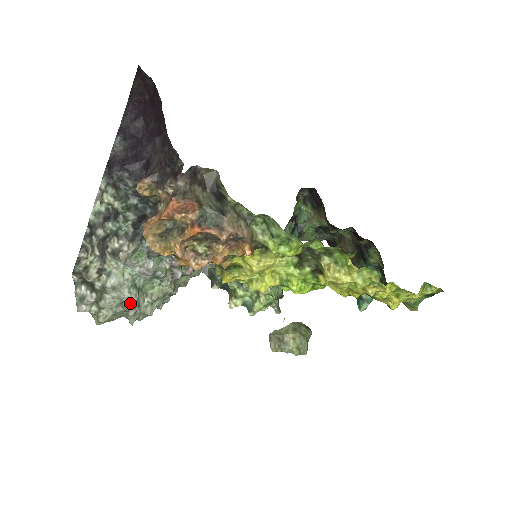
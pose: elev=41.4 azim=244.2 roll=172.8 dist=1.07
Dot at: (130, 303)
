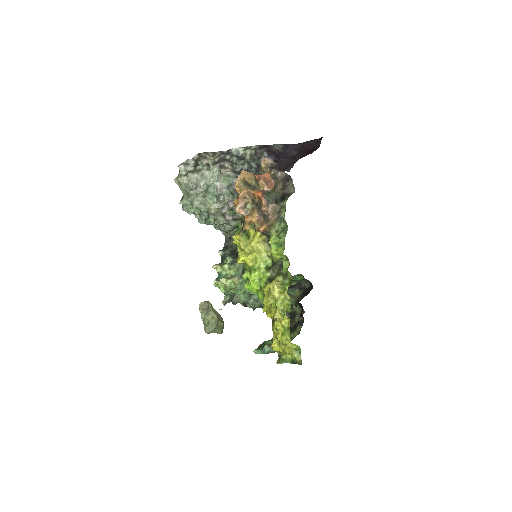
Dot at: (197, 188)
